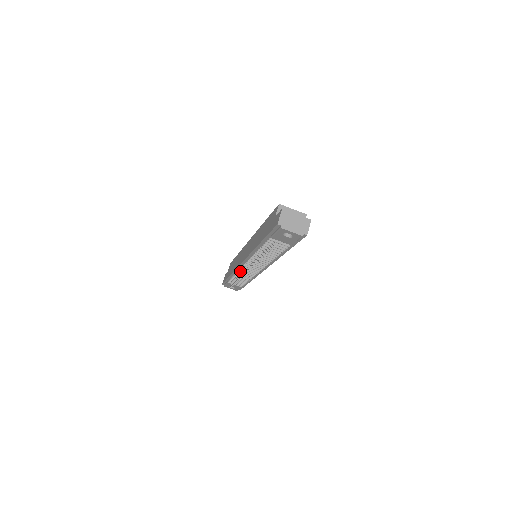
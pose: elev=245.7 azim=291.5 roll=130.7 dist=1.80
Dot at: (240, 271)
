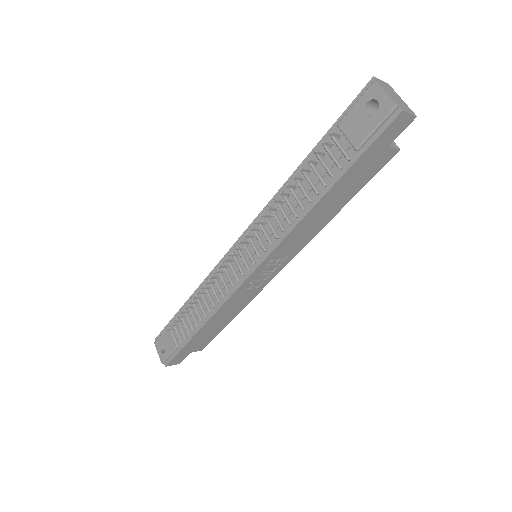
Dot at: (213, 275)
